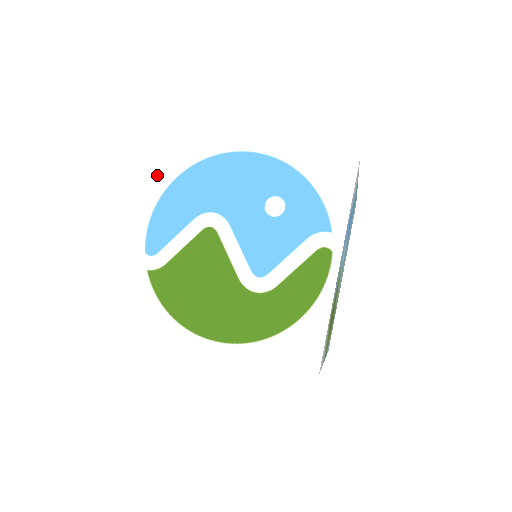
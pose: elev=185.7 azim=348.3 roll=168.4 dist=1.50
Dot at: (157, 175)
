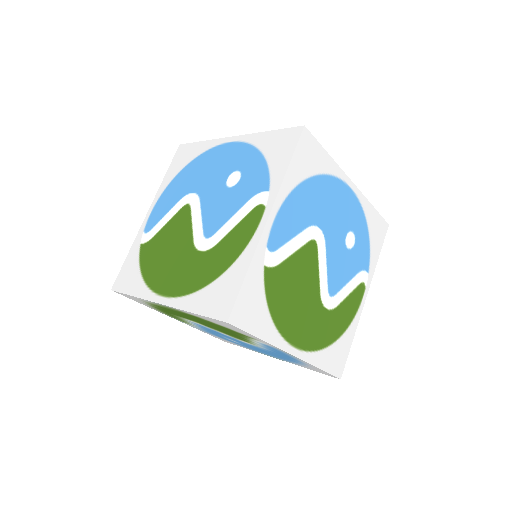
Dot at: (168, 174)
